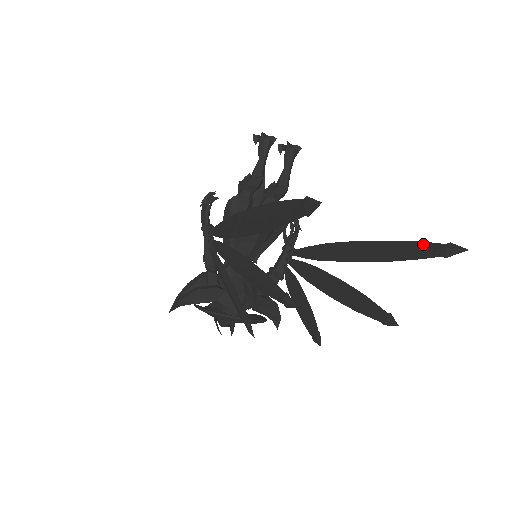
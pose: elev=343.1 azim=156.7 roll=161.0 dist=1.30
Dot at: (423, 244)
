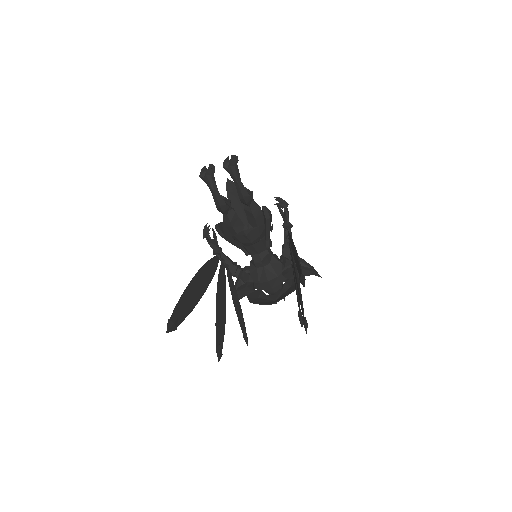
Dot at: (299, 266)
